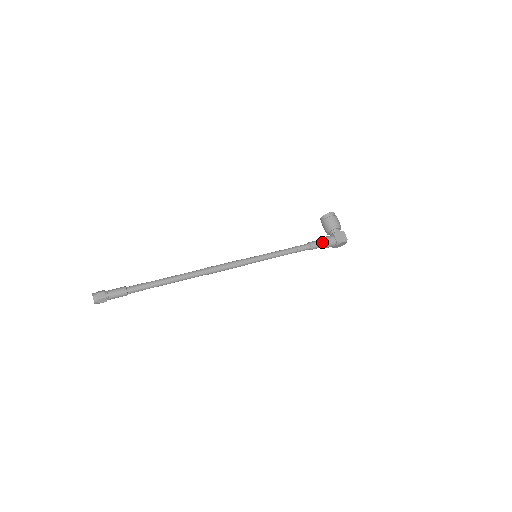
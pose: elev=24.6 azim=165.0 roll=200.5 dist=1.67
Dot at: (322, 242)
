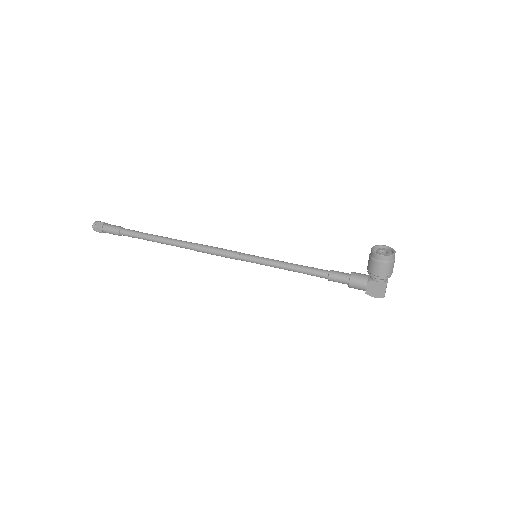
Dot at: (346, 282)
